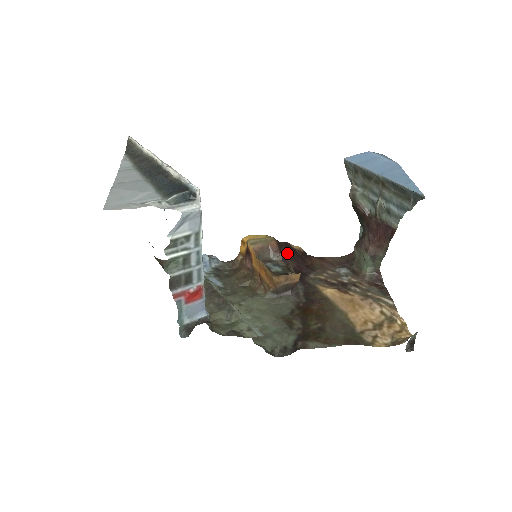
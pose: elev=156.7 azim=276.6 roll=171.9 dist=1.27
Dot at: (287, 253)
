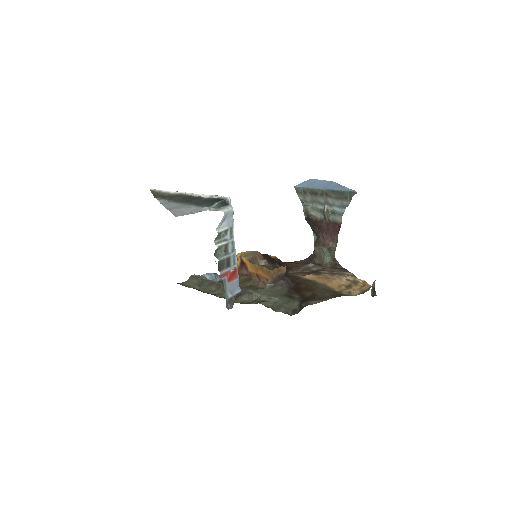
Dot at: (269, 261)
